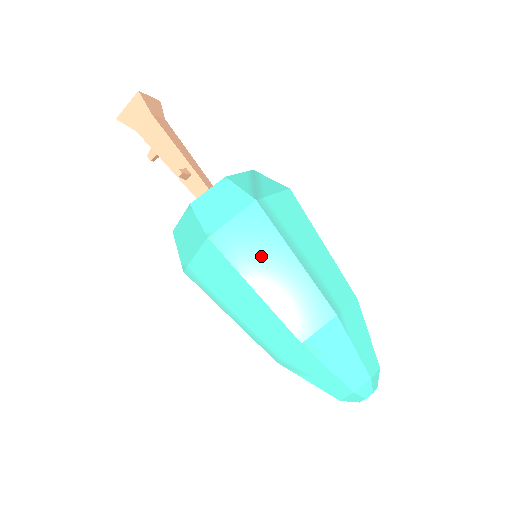
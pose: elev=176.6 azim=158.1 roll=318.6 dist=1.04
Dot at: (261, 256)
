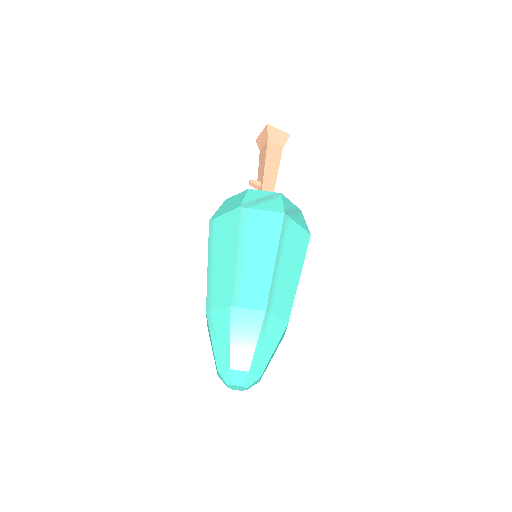
Dot at: (222, 244)
